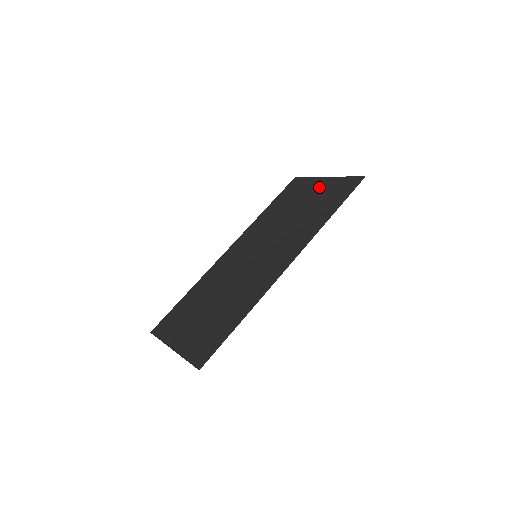
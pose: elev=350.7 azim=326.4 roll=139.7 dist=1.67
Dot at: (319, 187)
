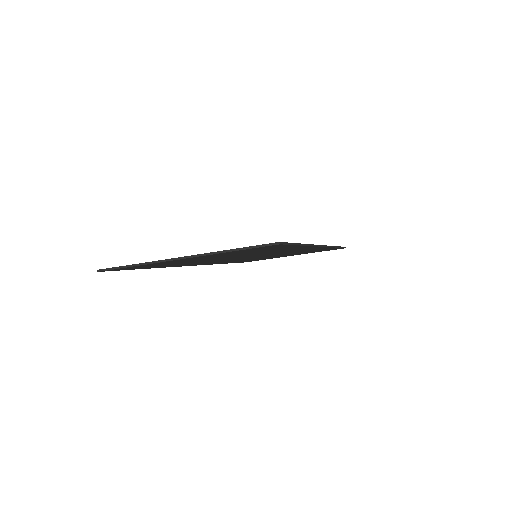
Dot at: occluded
